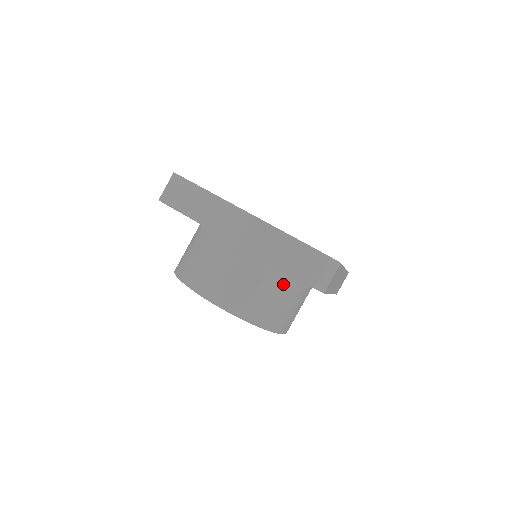
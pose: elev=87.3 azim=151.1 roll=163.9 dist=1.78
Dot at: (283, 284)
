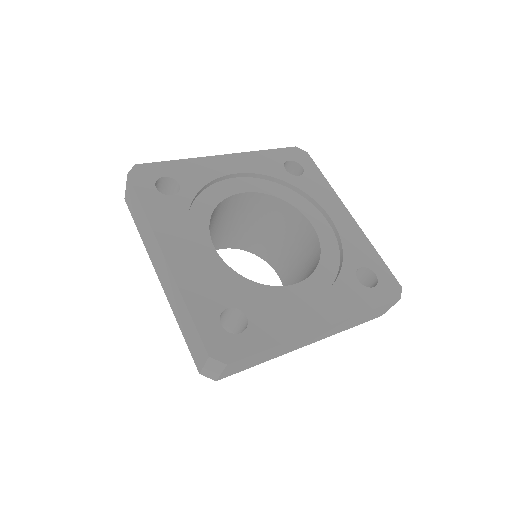
Dot at: occluded
